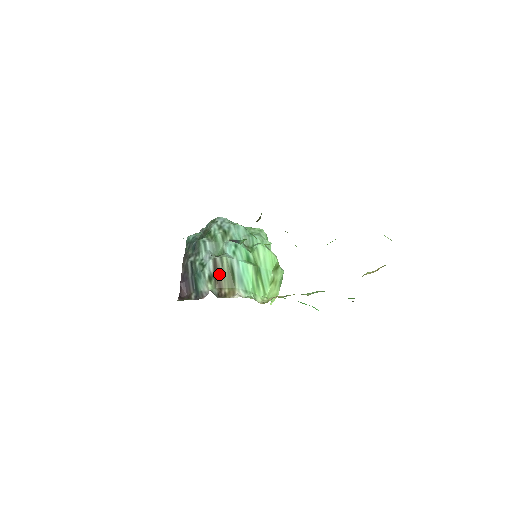
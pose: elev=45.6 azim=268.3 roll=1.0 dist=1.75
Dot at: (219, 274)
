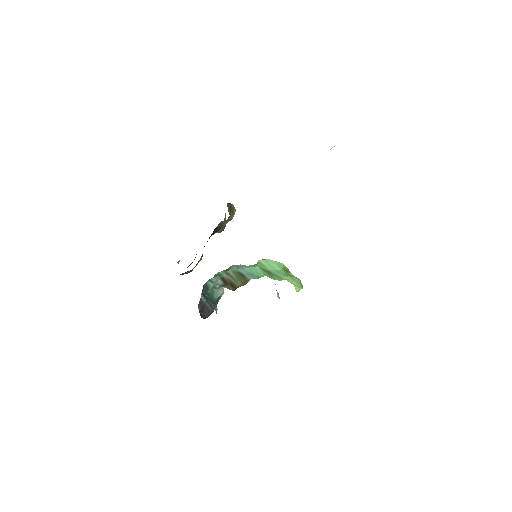
Dot at: (229, 281)
